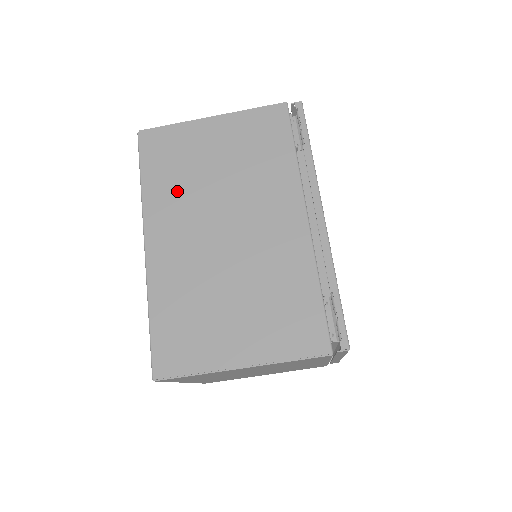
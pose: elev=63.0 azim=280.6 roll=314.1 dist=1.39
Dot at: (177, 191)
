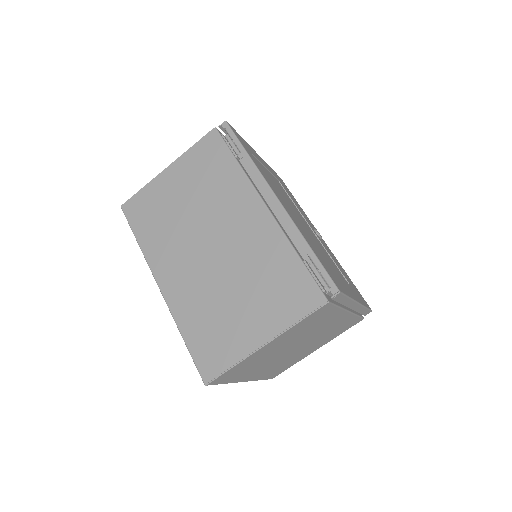
Dot at: (165, 236)
